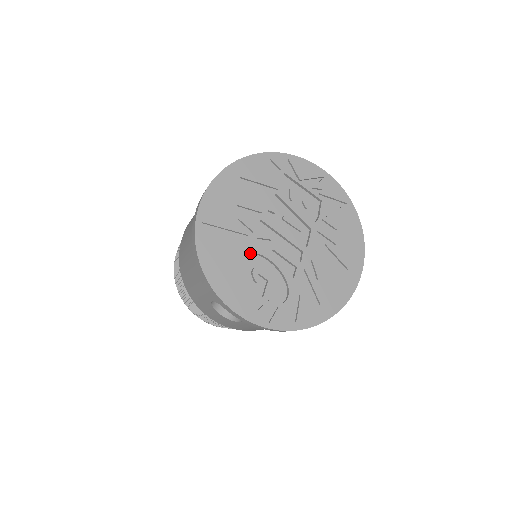
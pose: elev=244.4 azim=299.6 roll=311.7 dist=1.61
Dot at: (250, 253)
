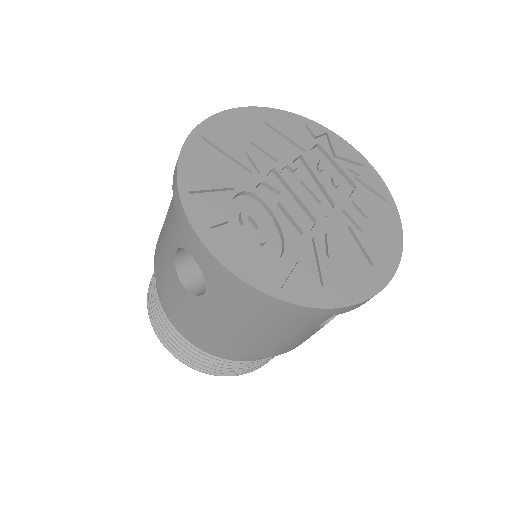
Dot at: (247, 190)
